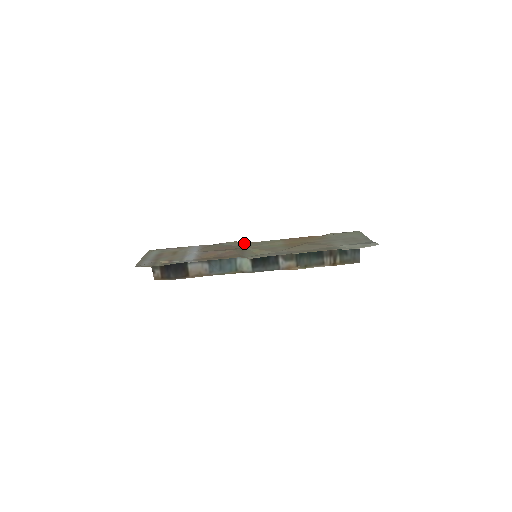
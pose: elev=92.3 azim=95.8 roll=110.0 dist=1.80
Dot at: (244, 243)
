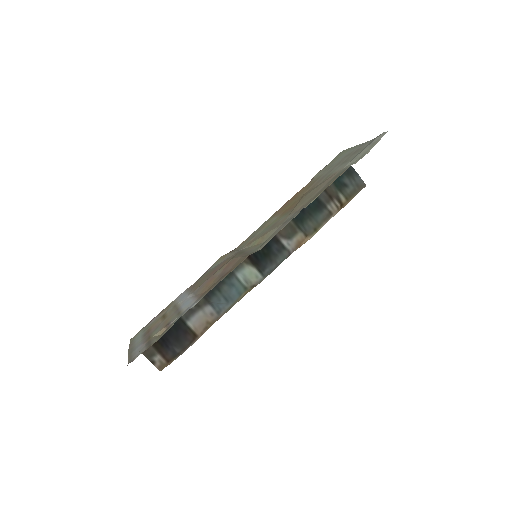
Dot at: (233, 250)
